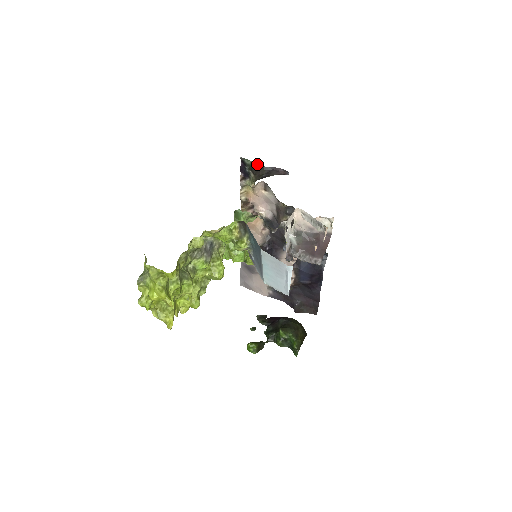
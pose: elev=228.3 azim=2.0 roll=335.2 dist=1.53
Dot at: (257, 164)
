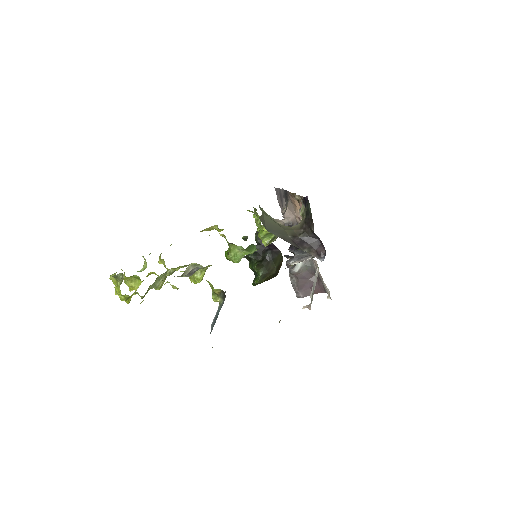
Dot at: (312, 221)
